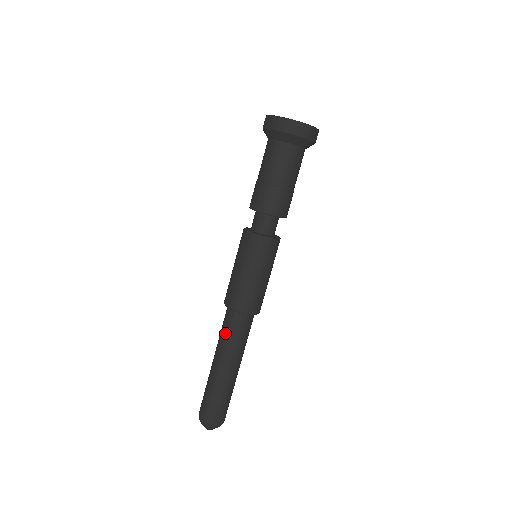
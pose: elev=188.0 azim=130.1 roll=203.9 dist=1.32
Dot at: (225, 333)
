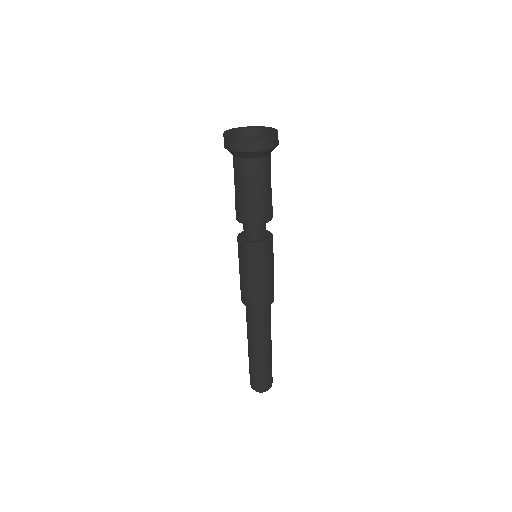
Dot at: (247, 321)
